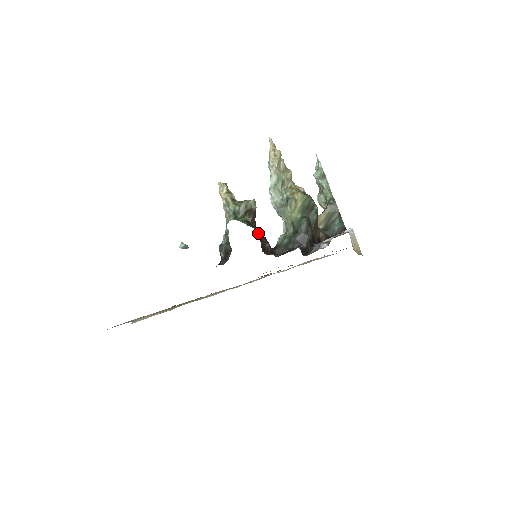
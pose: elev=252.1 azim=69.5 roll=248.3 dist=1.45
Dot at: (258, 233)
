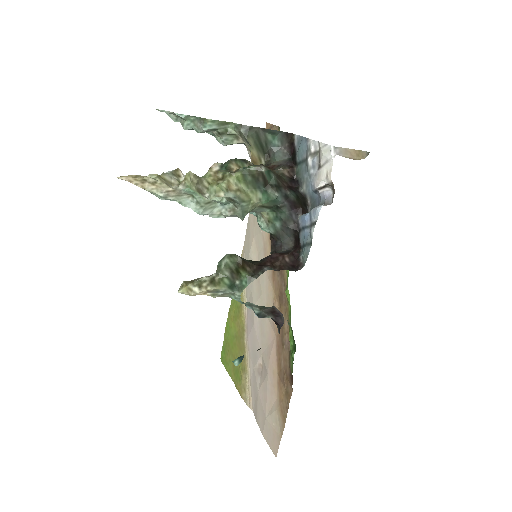
Dot at: (271, 267)
